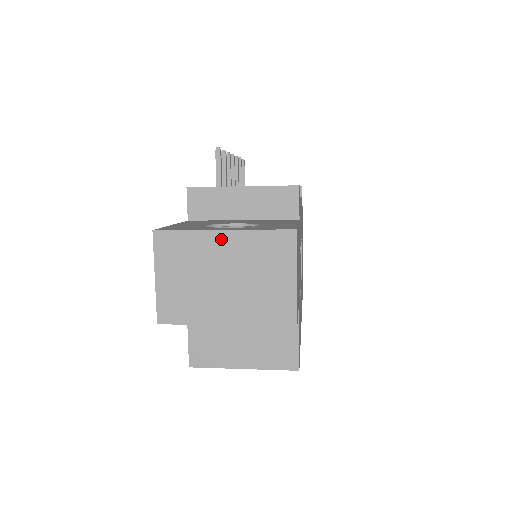
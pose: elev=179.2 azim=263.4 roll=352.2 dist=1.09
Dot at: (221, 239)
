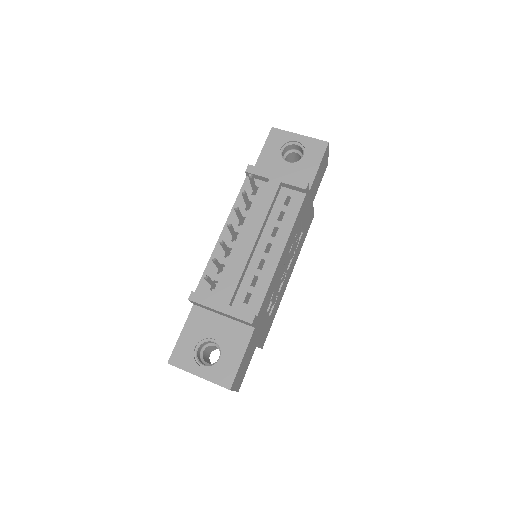
Dot at: (198, 376)
